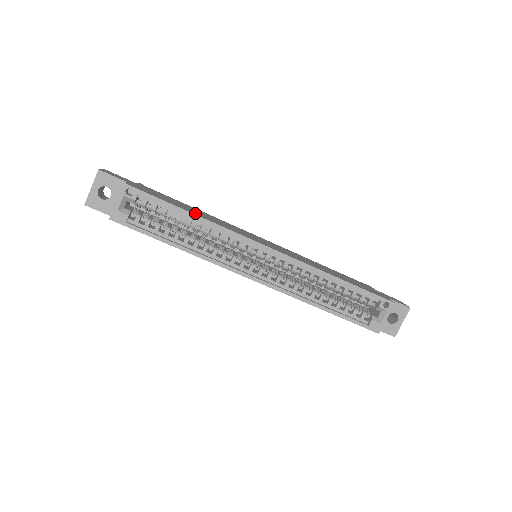
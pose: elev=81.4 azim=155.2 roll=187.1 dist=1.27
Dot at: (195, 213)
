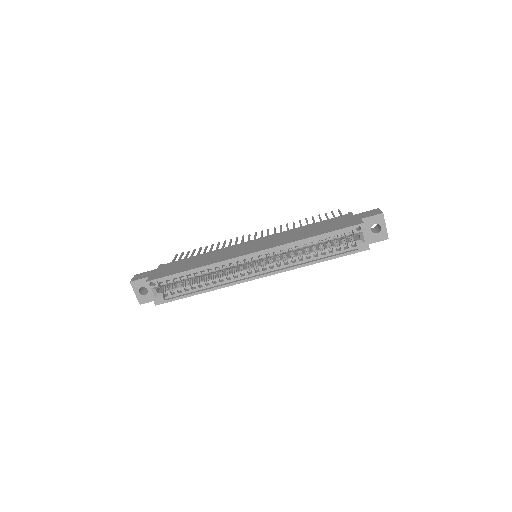
Dot at: (196, 266)
